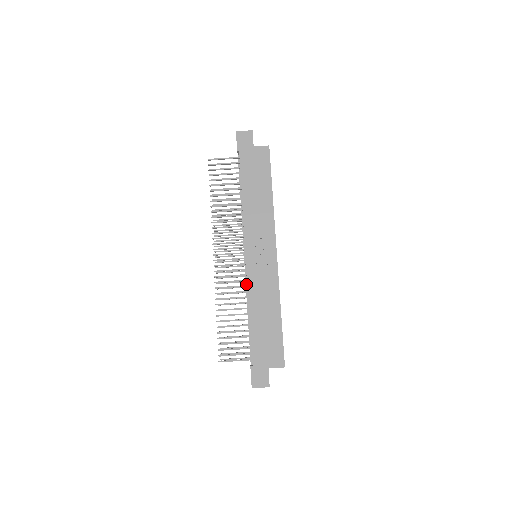
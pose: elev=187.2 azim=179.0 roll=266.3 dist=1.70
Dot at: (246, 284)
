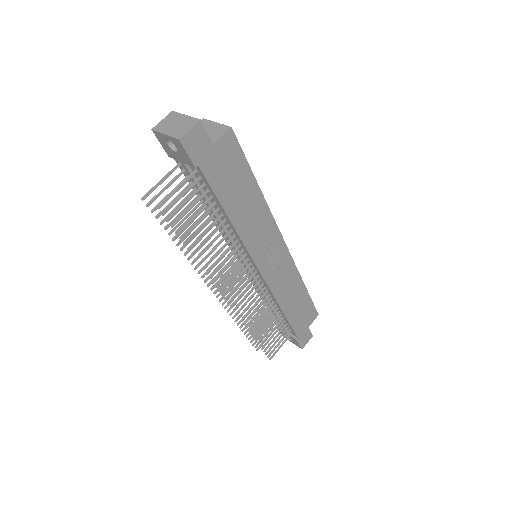
Dot at: (260, 288)
